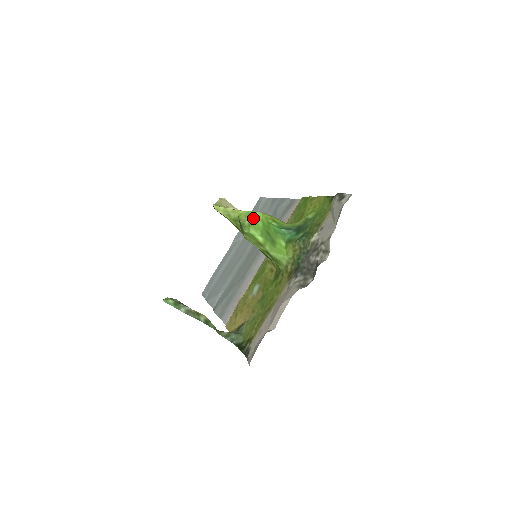
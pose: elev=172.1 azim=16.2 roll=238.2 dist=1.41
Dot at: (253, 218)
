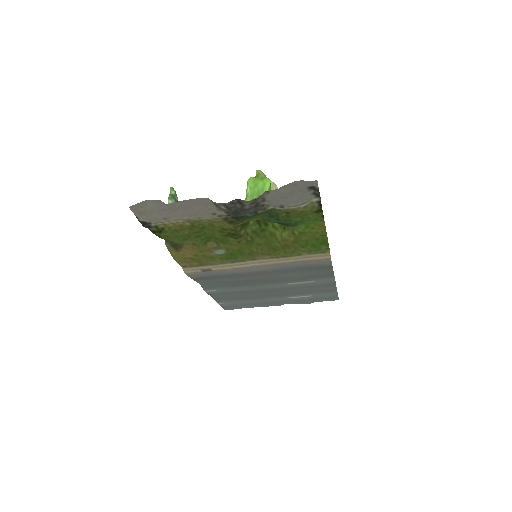
Dot at: (262, 177)
